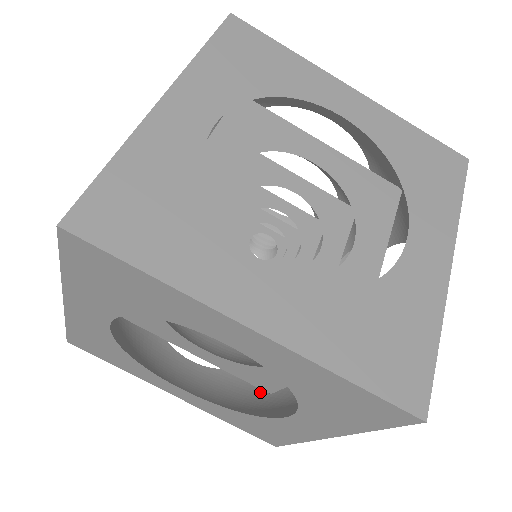
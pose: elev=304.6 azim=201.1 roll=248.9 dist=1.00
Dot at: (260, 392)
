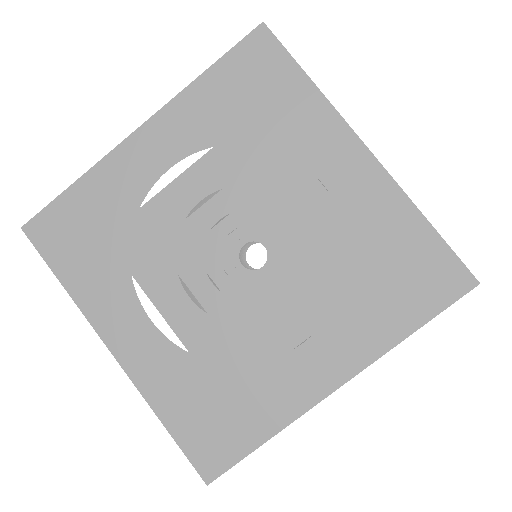
Dot at: occluded
